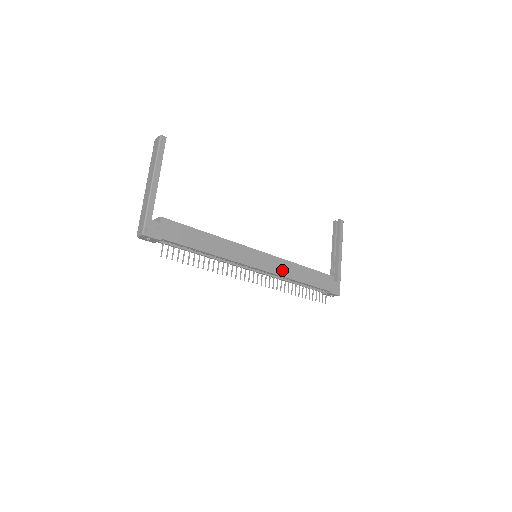
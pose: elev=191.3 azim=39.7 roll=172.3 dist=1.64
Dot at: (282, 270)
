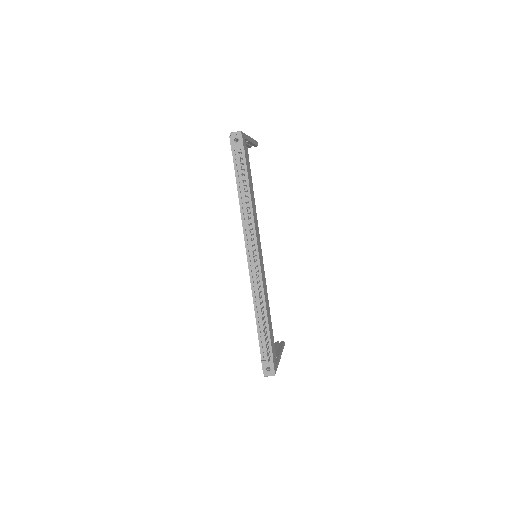
Dot at: (264, 287)
